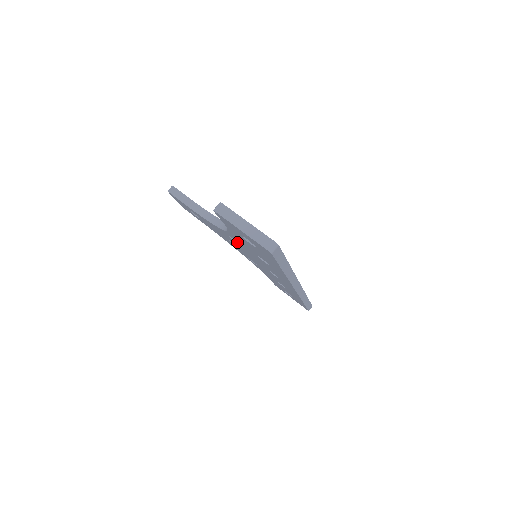
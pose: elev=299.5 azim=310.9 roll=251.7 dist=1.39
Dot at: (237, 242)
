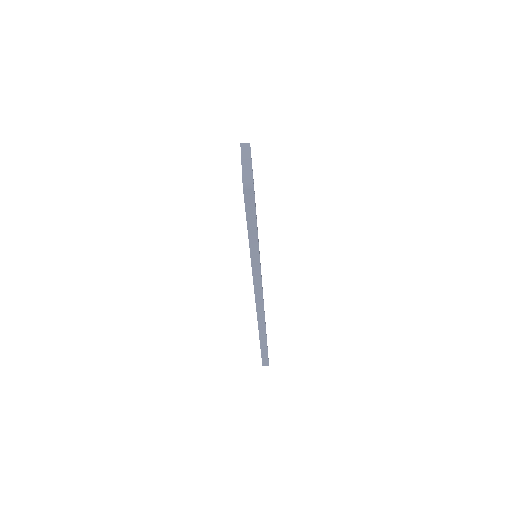
Dot at: occluded
